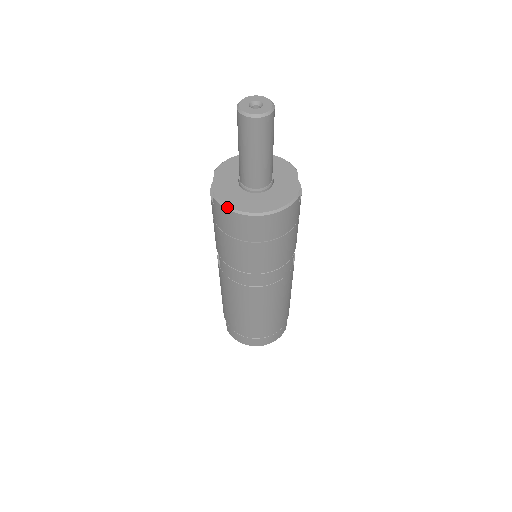
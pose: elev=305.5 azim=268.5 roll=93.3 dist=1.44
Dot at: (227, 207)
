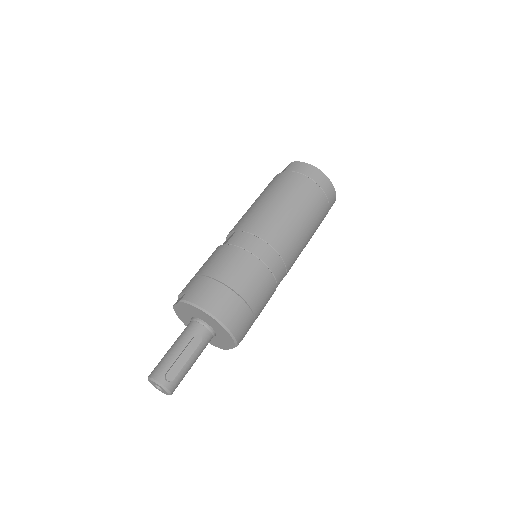
Dot at: (178, 317)
